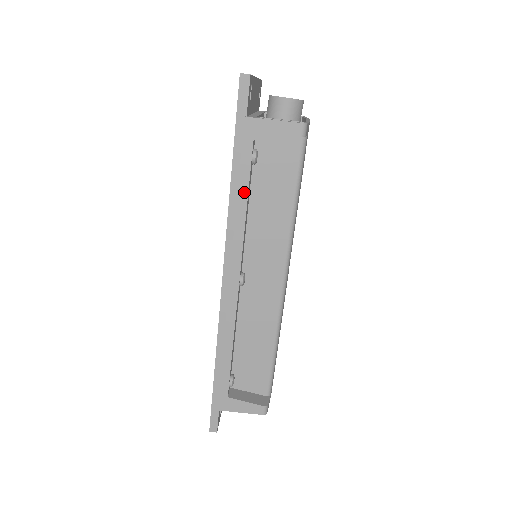
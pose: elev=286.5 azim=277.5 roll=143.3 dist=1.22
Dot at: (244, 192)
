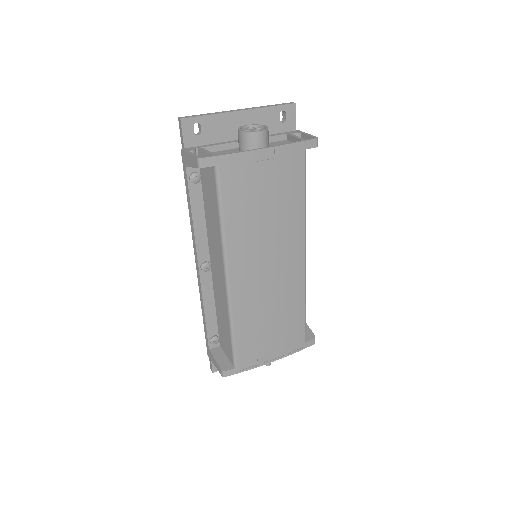
Dot at: (189, 203)
